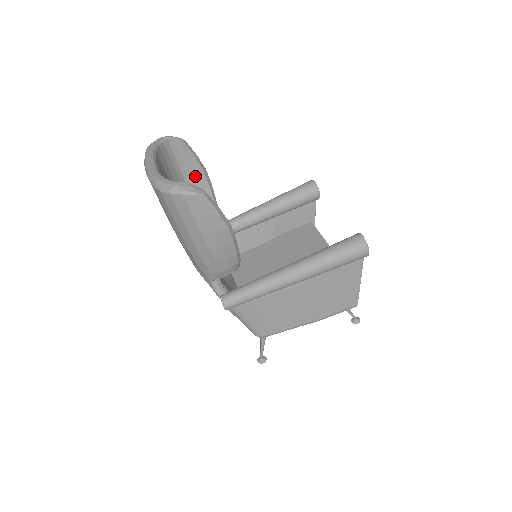
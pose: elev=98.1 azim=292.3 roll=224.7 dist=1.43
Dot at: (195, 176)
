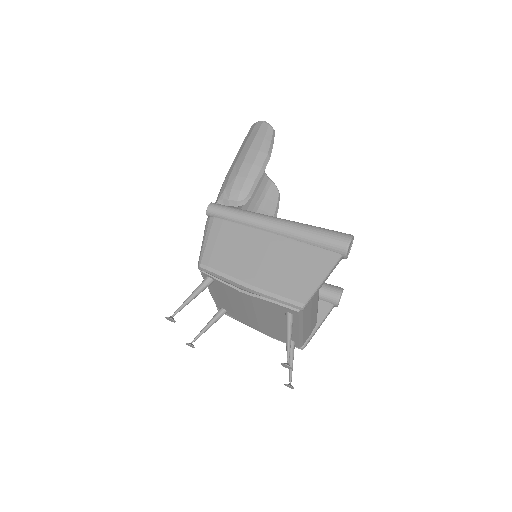
Dot at: (266, 214)
